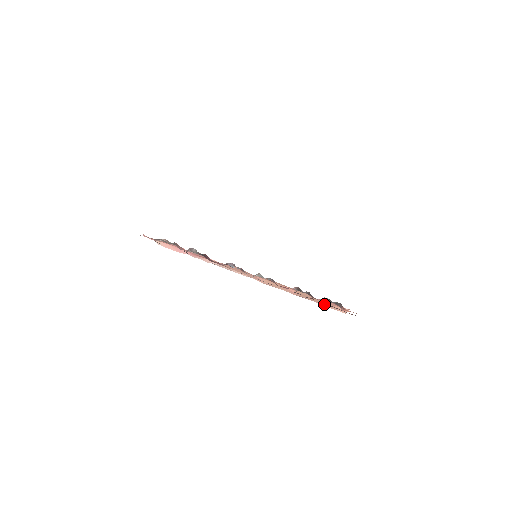
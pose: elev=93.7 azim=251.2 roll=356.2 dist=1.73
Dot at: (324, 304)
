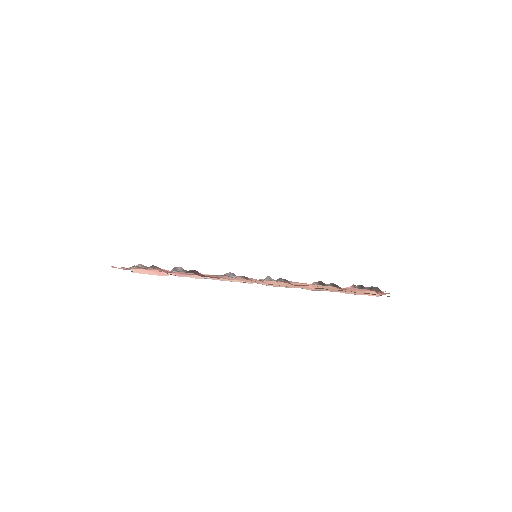
Dot at: (351, 292)
